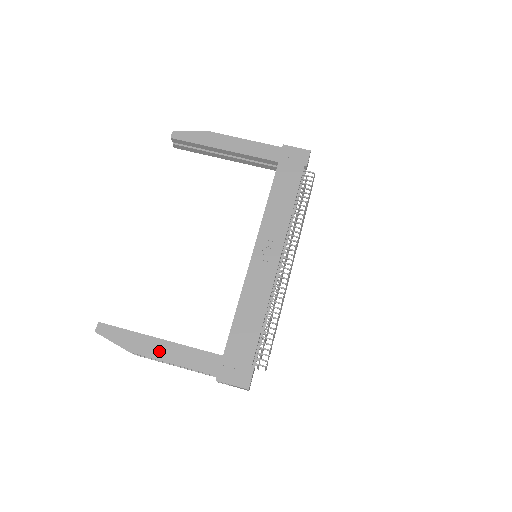
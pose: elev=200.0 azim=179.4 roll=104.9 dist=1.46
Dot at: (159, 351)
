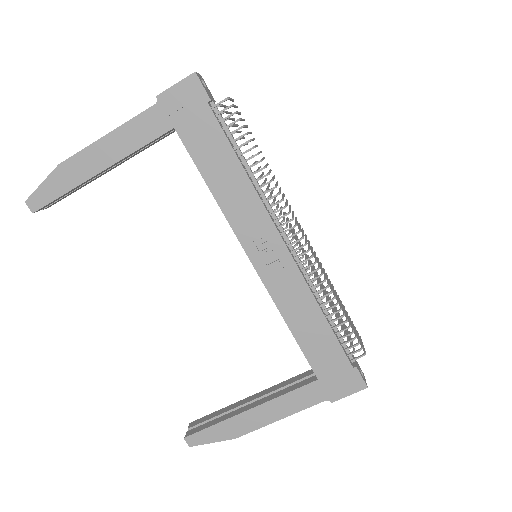
Dot at: (259, 419)
